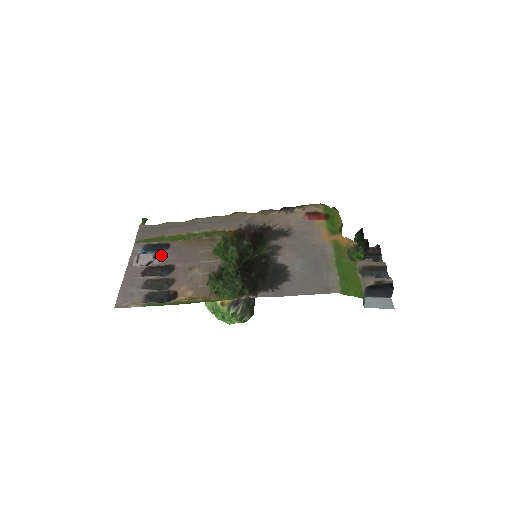
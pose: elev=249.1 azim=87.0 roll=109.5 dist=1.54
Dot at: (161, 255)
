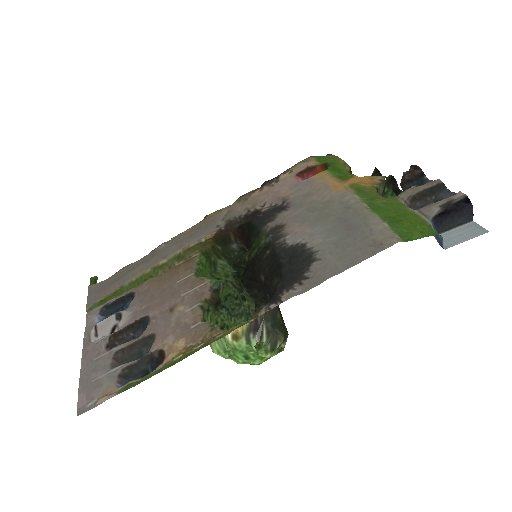
Dot at: (126, 311)
